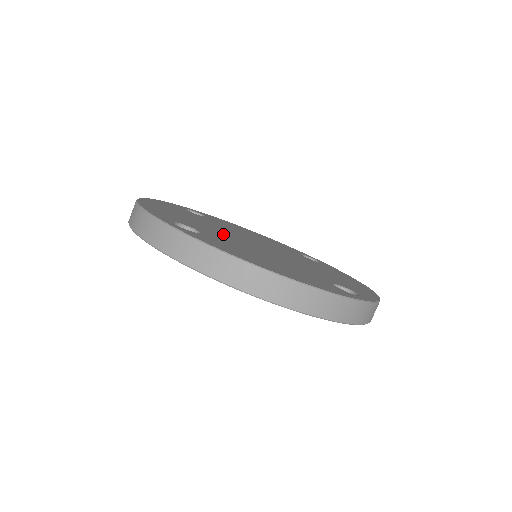
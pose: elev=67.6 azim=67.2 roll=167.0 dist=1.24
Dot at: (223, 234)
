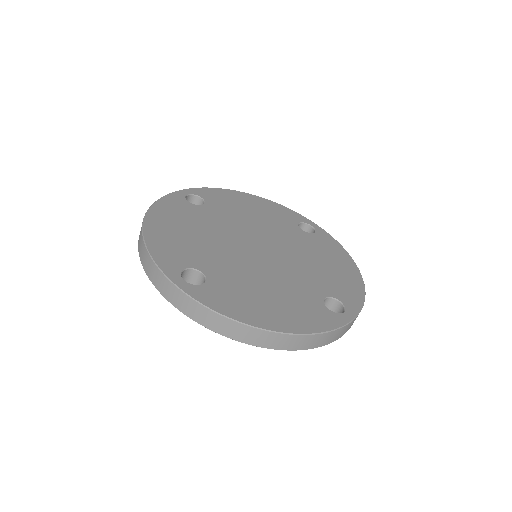
Dot at: (225, 253)
